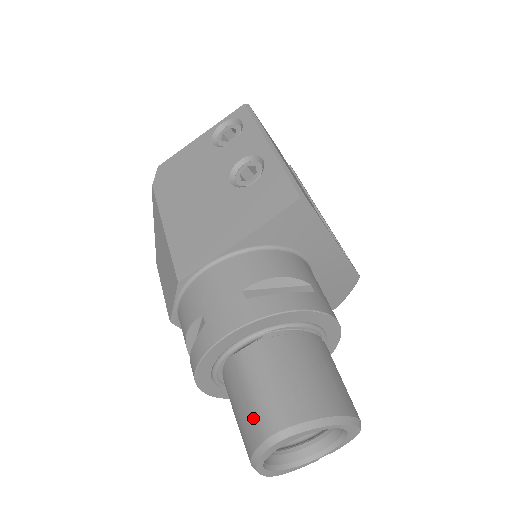
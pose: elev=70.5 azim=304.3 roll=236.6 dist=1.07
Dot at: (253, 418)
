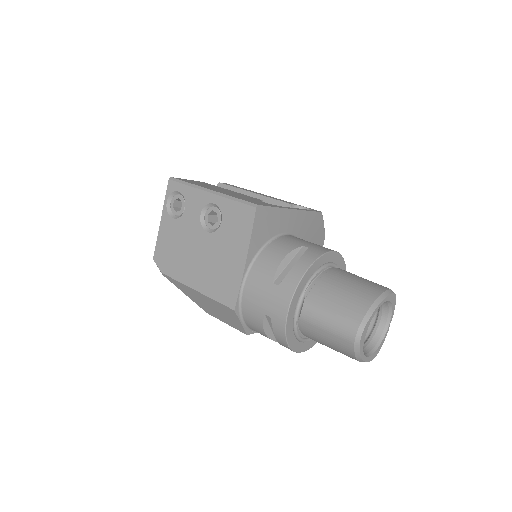
Dot at: (339, 338)
